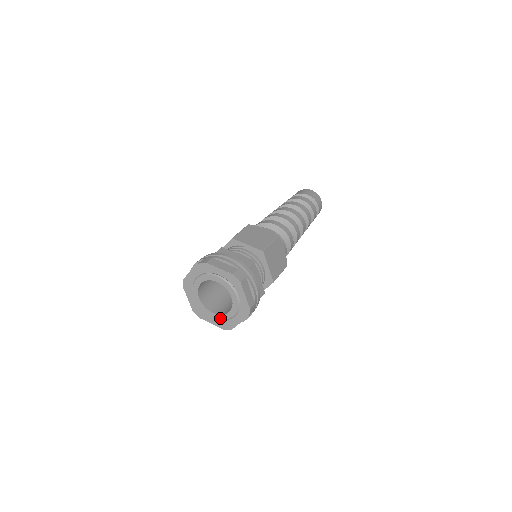
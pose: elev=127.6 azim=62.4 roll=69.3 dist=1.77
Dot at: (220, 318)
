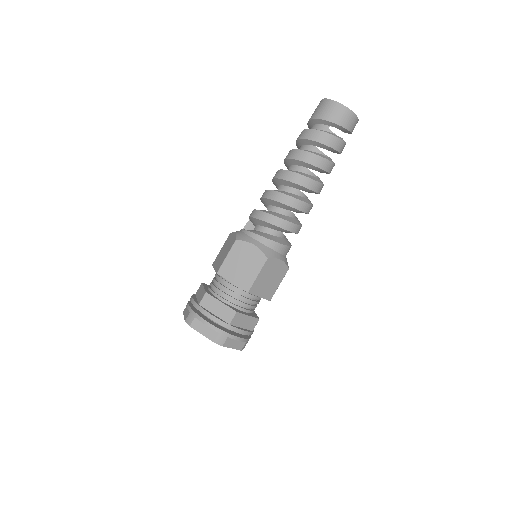
Dot at: occluded
